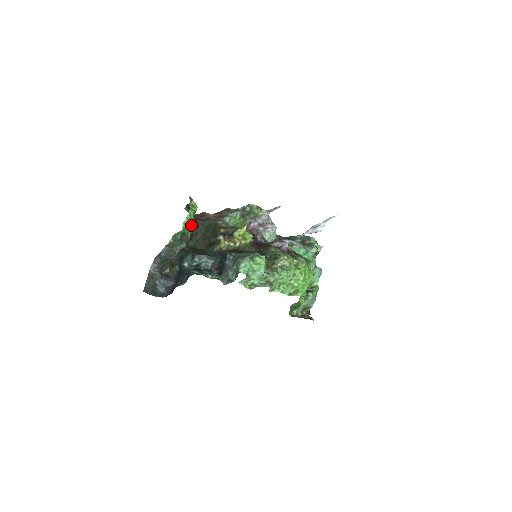
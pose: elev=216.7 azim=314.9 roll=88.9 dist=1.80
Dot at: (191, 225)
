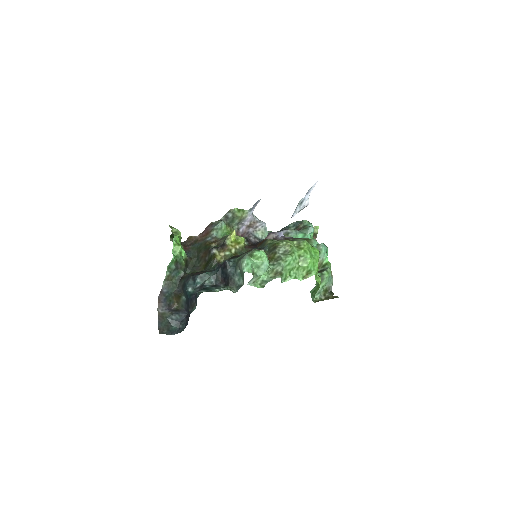
Dot at: (181, 250)
